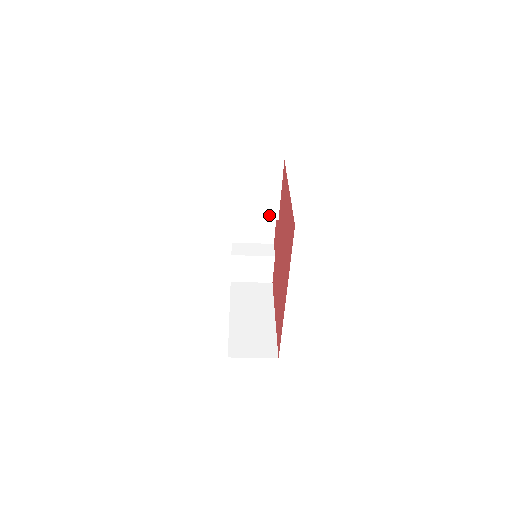
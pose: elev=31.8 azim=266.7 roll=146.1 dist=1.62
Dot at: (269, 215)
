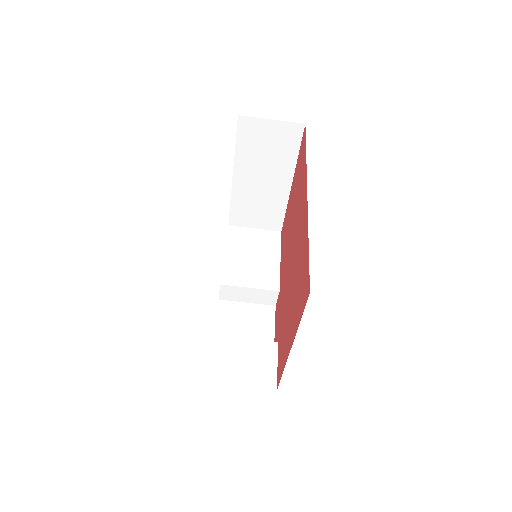
Dot at: (267, 285)
